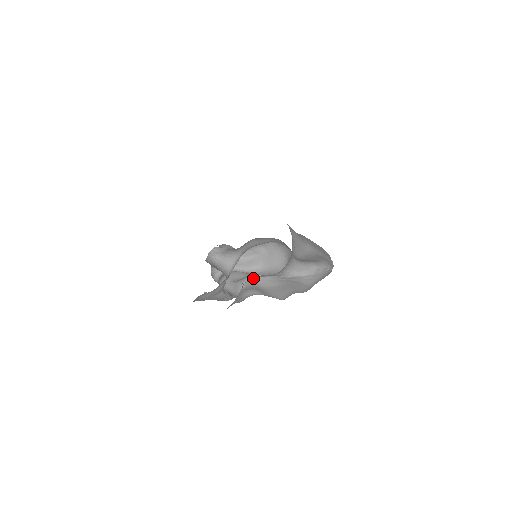
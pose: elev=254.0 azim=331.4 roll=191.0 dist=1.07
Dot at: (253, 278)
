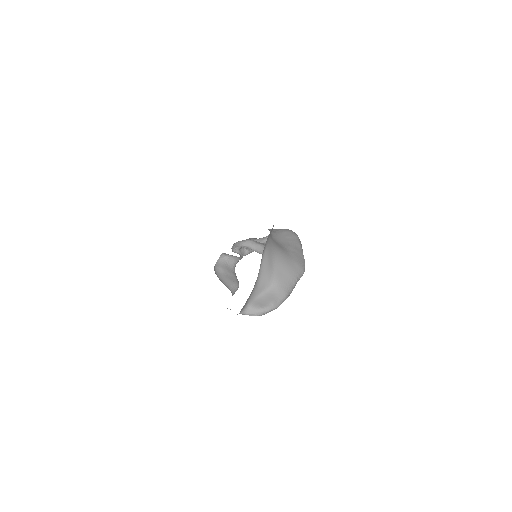
Dot at: occluded
